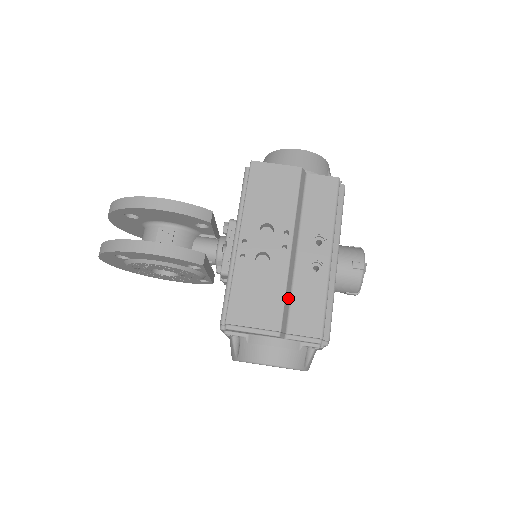
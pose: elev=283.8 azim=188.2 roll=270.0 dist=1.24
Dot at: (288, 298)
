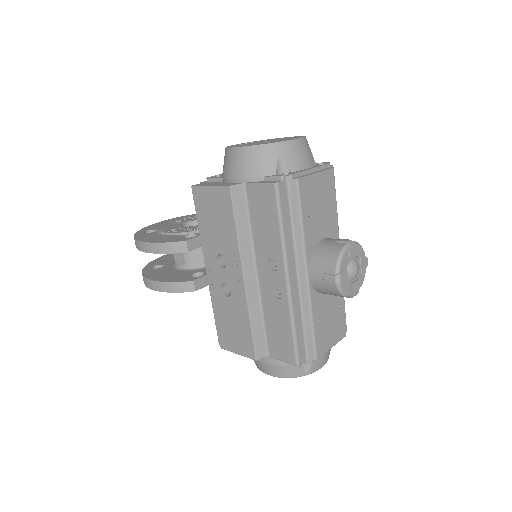
Dot at: (259, 324)
